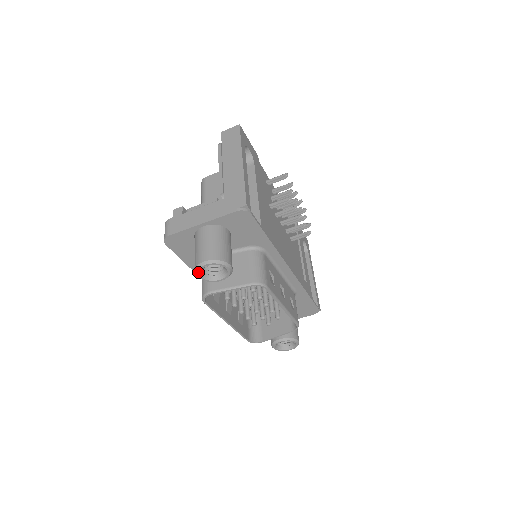
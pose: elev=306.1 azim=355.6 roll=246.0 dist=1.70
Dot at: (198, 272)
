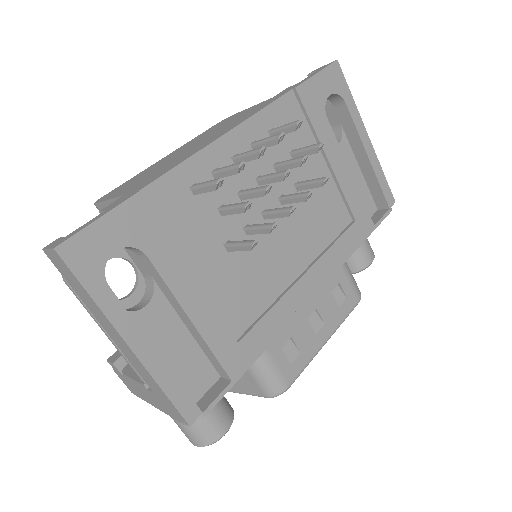
Dot at: occluded
